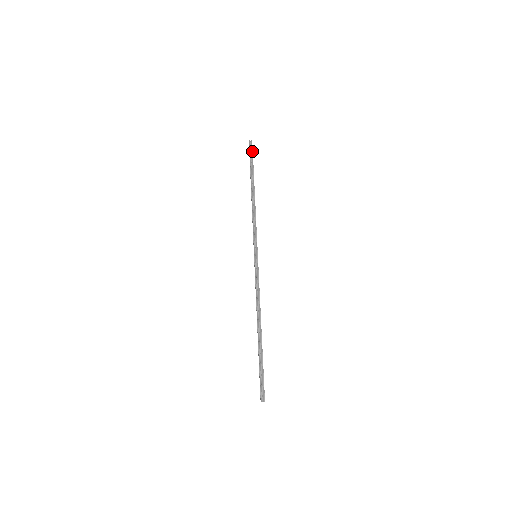
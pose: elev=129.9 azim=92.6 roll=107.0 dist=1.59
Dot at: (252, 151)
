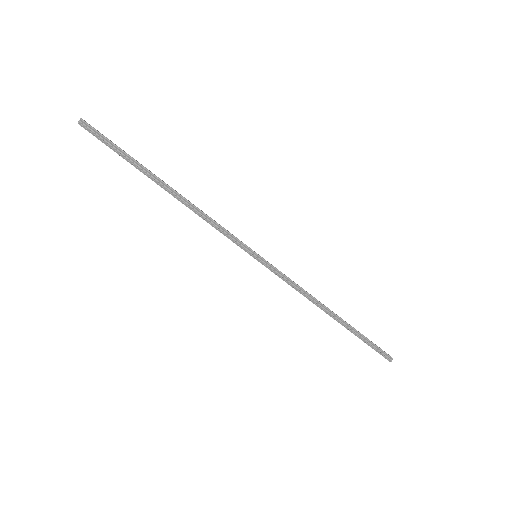
Dot at: (101, 135)
